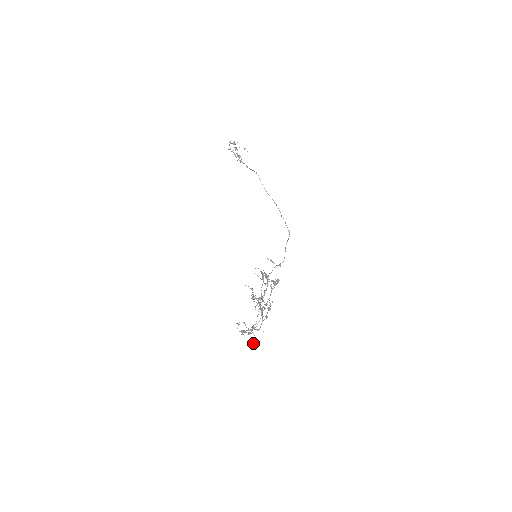
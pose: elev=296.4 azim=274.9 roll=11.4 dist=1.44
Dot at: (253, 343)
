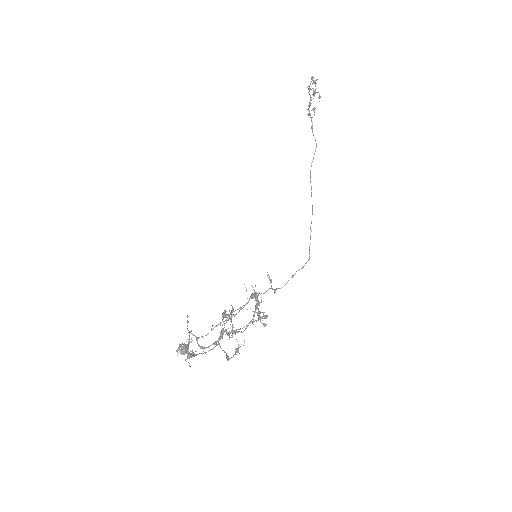
Dot at: (183, 352)
